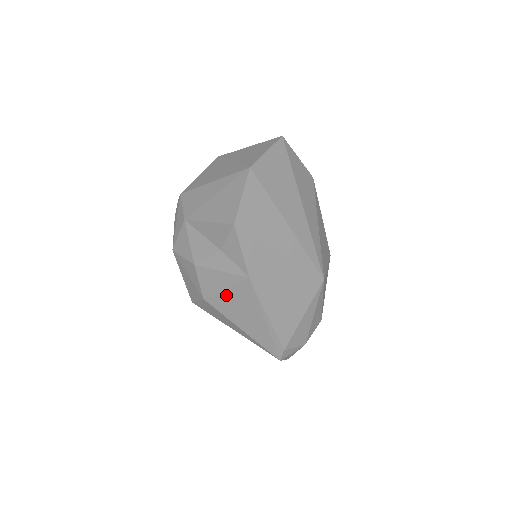
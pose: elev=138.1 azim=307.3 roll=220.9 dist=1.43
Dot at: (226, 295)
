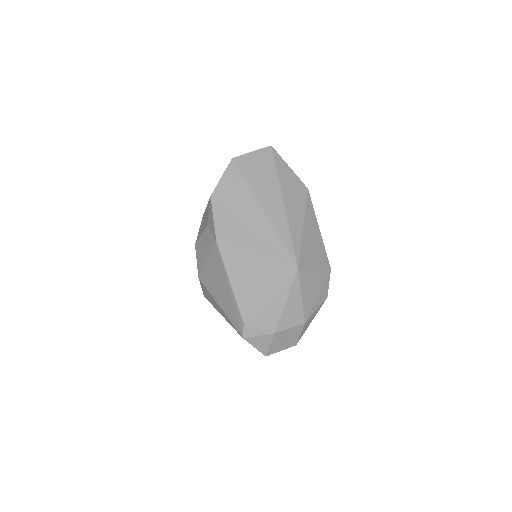
Dot at: (208, 267)
